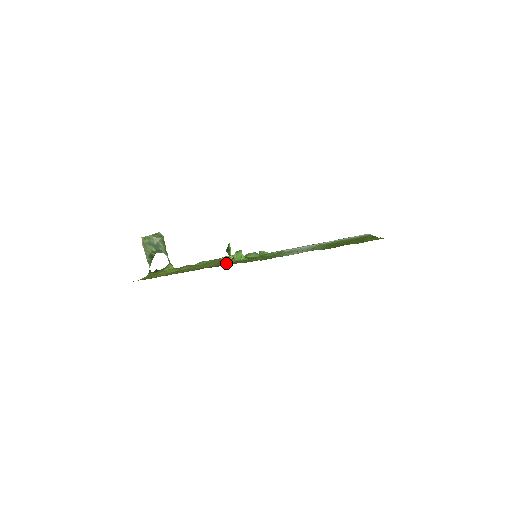
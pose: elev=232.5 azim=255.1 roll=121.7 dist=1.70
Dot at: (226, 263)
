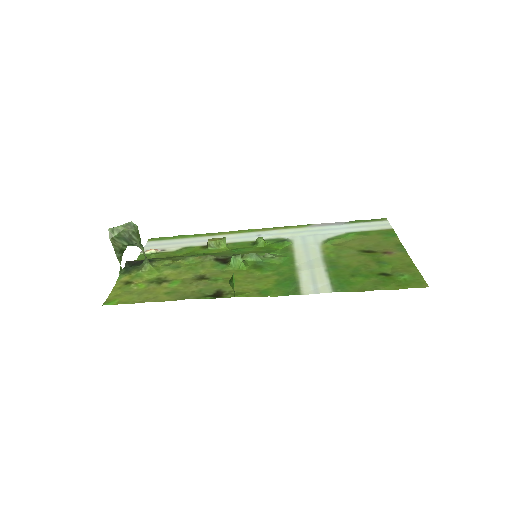
Dot at: (223, 282)
